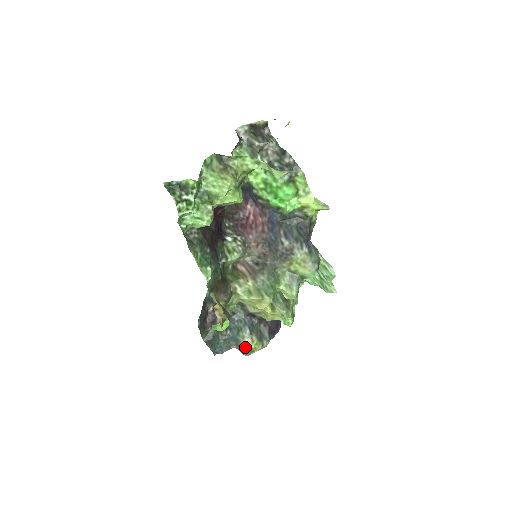
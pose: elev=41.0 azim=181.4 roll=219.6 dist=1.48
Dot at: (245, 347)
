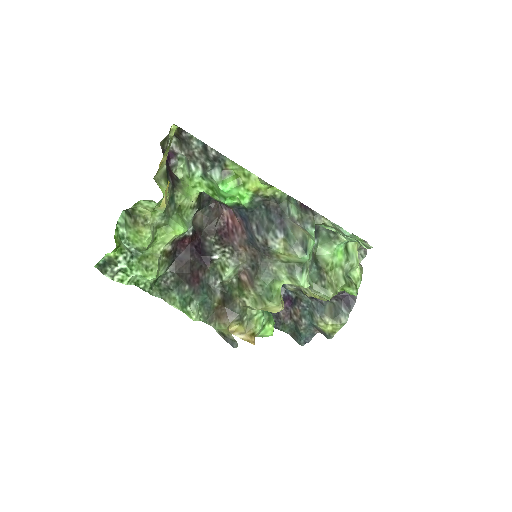
Dot at: (323, 331)
